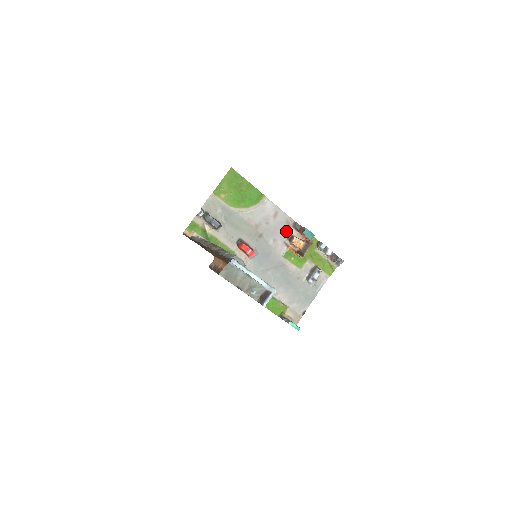
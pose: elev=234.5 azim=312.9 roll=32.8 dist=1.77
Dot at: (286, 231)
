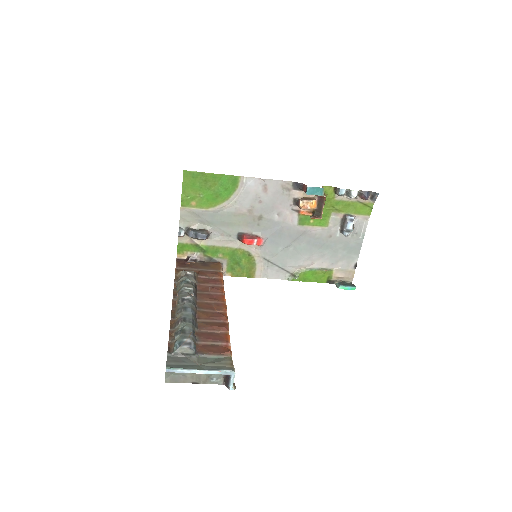
Dot at: (288, 197)
